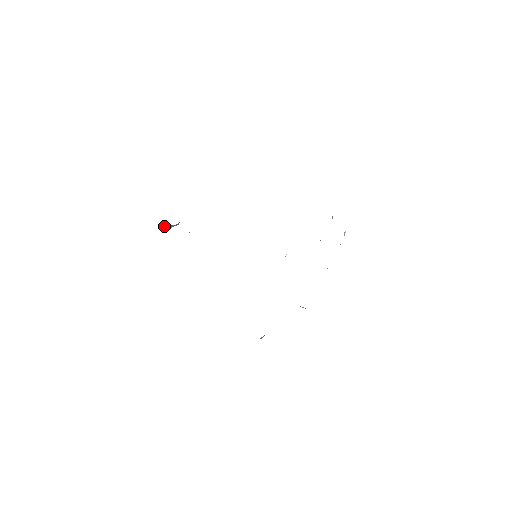
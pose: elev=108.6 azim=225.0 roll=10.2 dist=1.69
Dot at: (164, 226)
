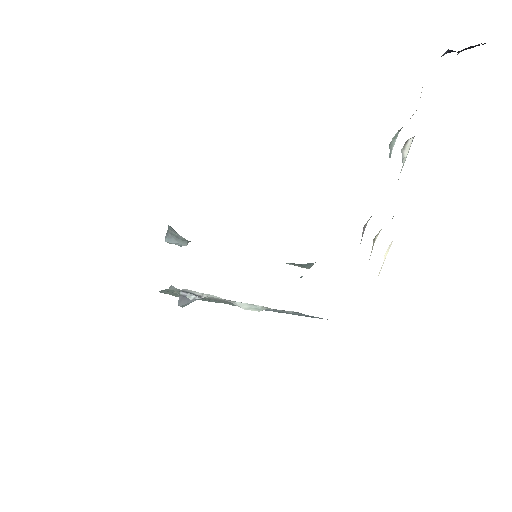
Dot at: (168, 231)
